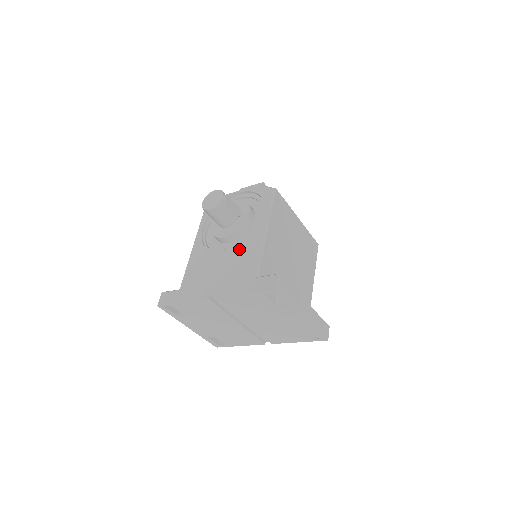
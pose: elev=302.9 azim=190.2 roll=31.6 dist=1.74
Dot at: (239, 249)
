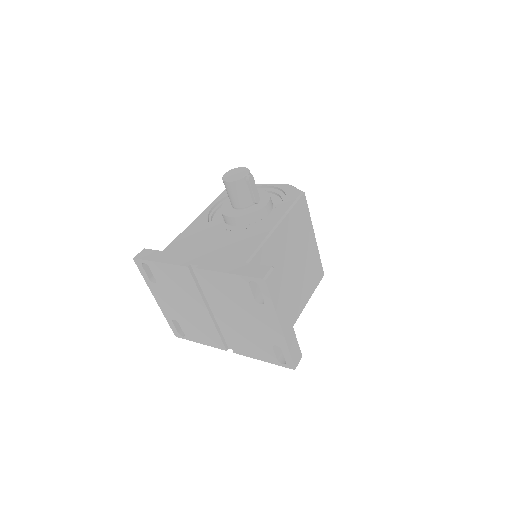
Dot at: (242, 232)
